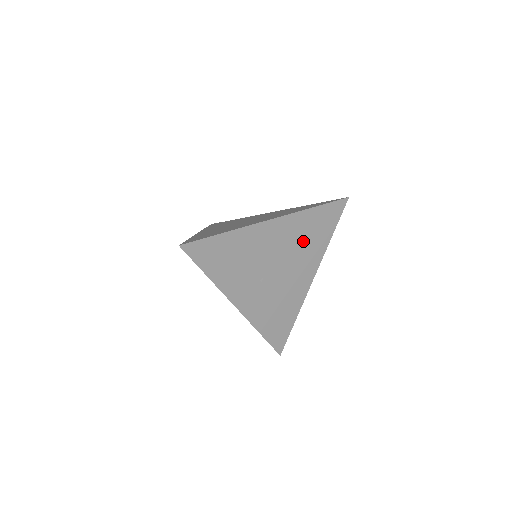
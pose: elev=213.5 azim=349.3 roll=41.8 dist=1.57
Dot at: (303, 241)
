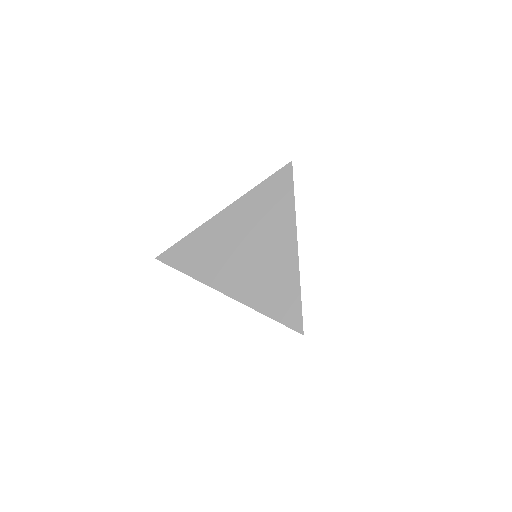
Dot at: occluded
